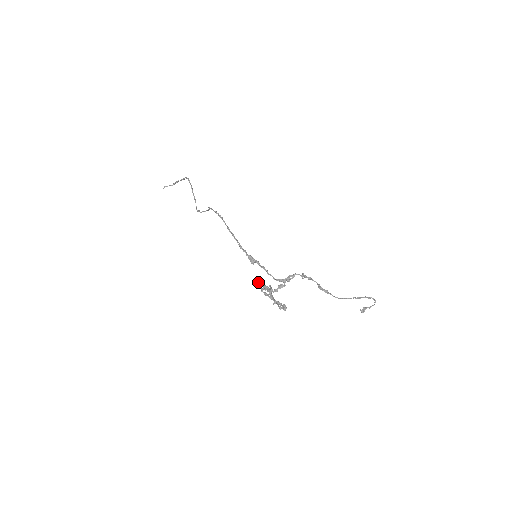
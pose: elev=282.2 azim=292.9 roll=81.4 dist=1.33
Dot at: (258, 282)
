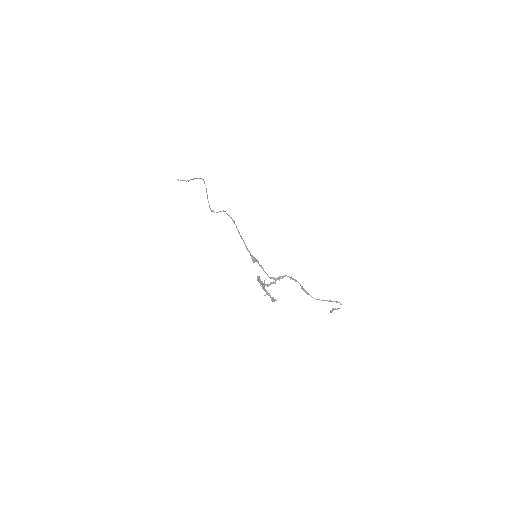
Dot at: (258, 278)
